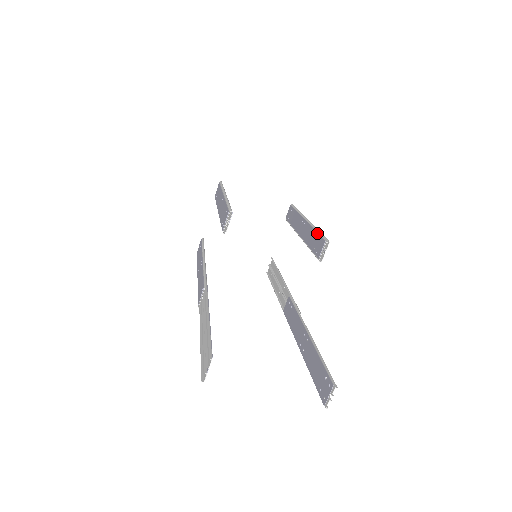
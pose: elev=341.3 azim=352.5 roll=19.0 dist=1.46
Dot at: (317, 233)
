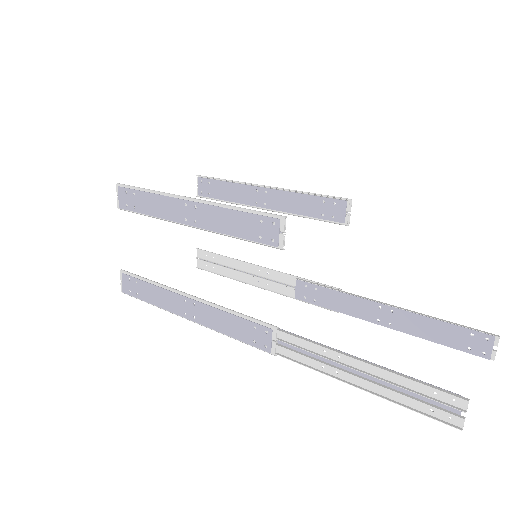
Dot at: (316, 196)
